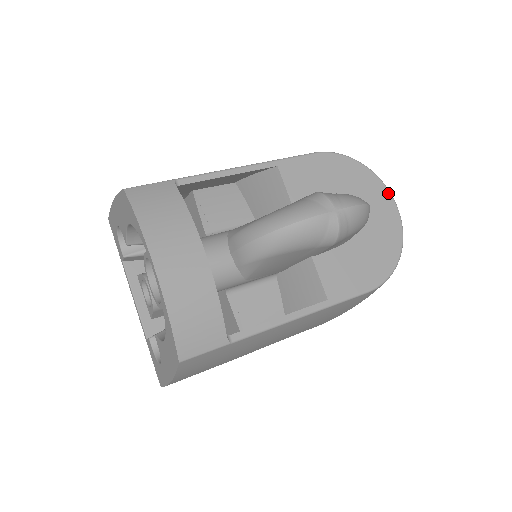
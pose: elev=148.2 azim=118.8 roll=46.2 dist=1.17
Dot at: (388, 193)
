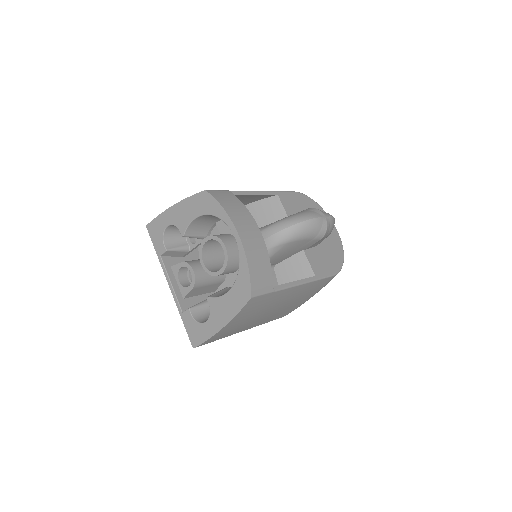
Dot at: occluded
